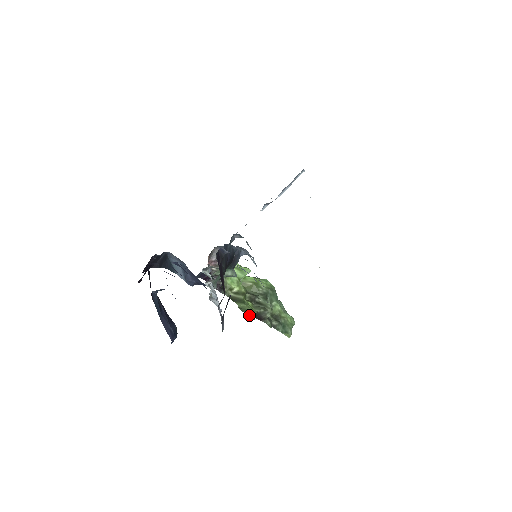
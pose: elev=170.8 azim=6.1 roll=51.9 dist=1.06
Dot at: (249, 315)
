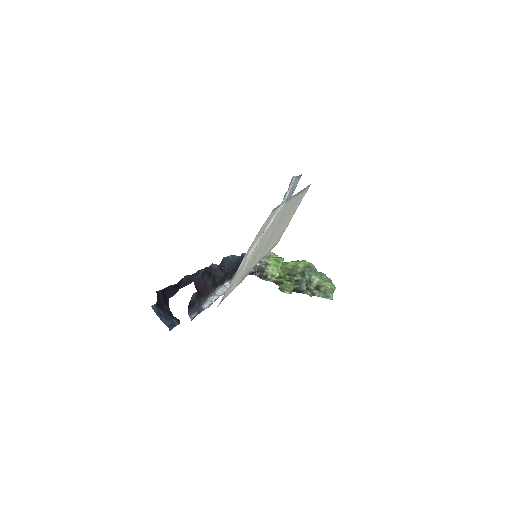
Dot at: (285, 292)
